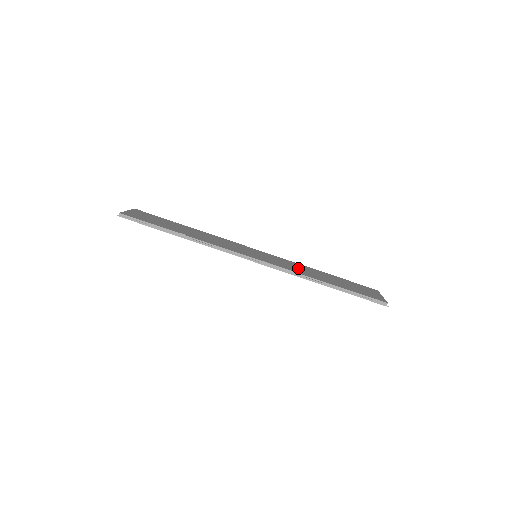
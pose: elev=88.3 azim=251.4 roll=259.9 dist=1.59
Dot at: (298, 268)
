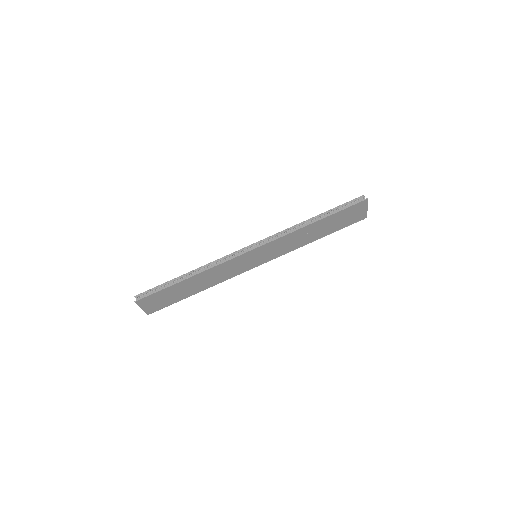
Dot at: occluded
